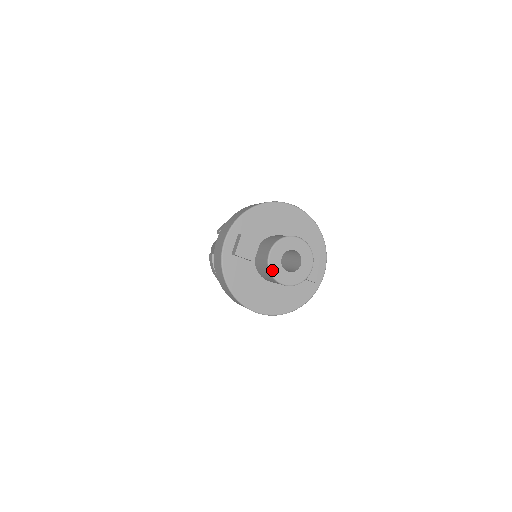
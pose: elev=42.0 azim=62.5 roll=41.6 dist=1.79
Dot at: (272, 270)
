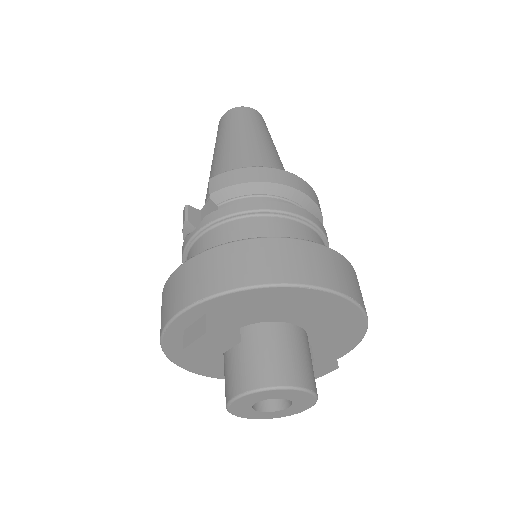
Dot at: (232, 409)
